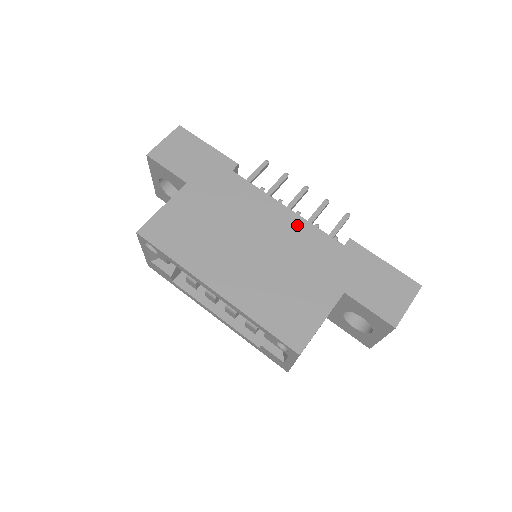
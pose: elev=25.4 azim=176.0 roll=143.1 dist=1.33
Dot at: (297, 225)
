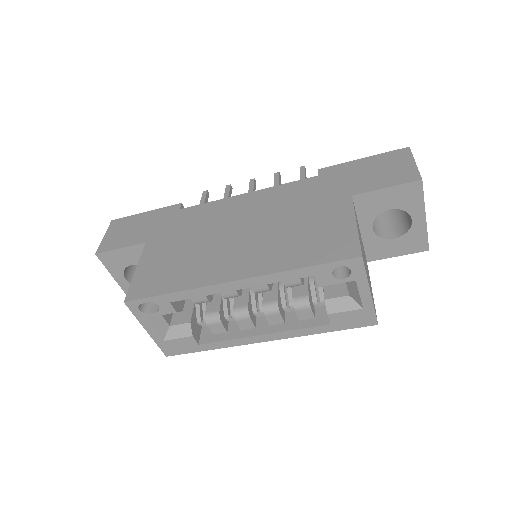
Dot at: (266, 195)
